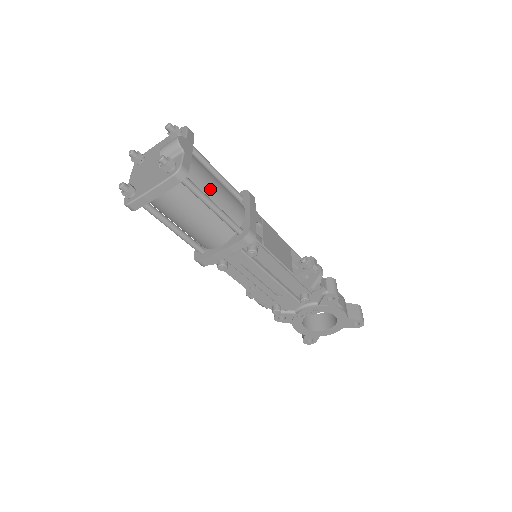
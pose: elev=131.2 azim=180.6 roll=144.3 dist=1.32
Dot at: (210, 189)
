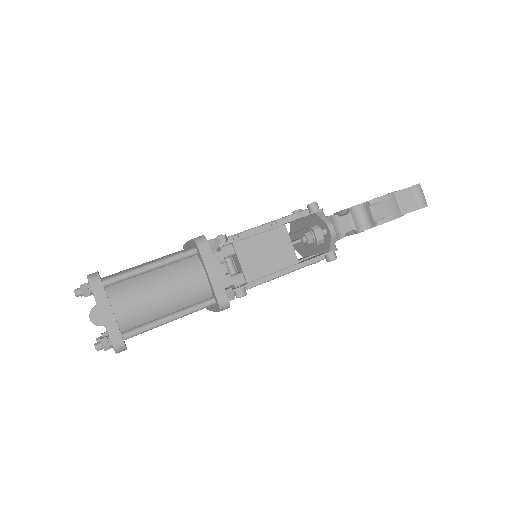
Dot at: (157, 307)
